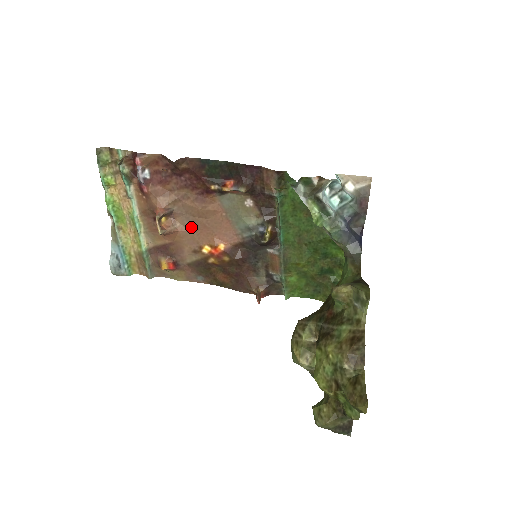
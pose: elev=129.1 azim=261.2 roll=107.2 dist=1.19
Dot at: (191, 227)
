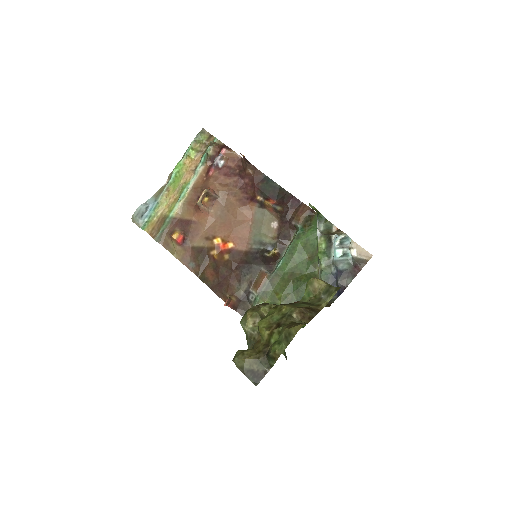
Dot at: (220, 218)
